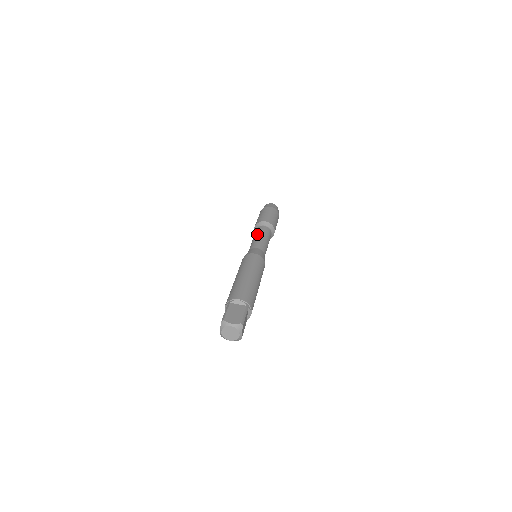
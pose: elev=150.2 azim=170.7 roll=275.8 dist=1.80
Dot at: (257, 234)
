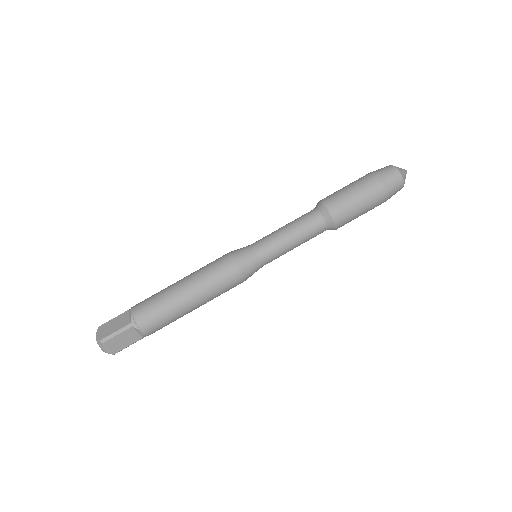
Dot at: occluded
